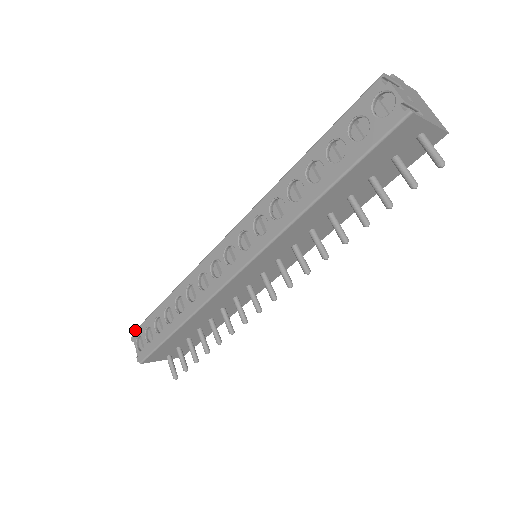
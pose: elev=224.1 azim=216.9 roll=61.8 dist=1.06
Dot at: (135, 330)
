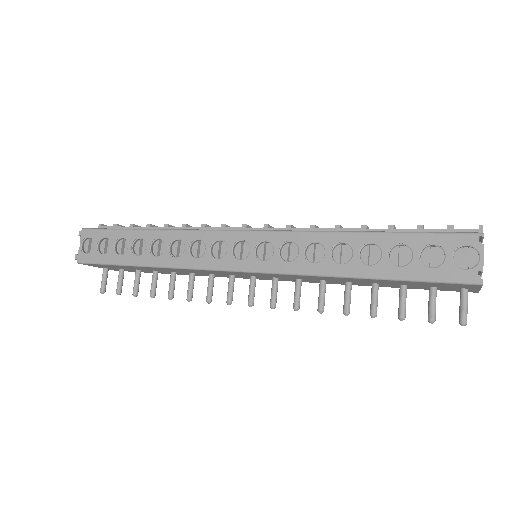
Dot at: (89, 229)
